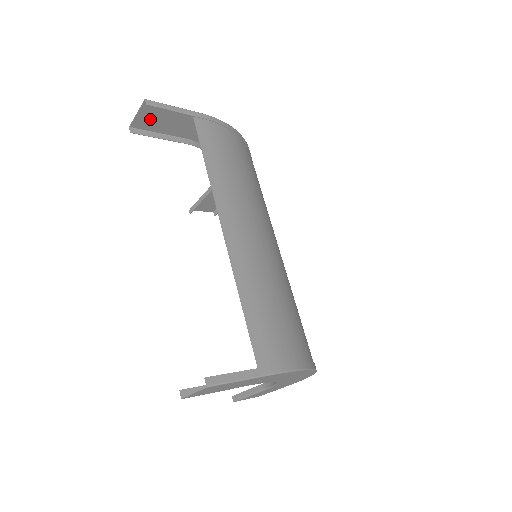
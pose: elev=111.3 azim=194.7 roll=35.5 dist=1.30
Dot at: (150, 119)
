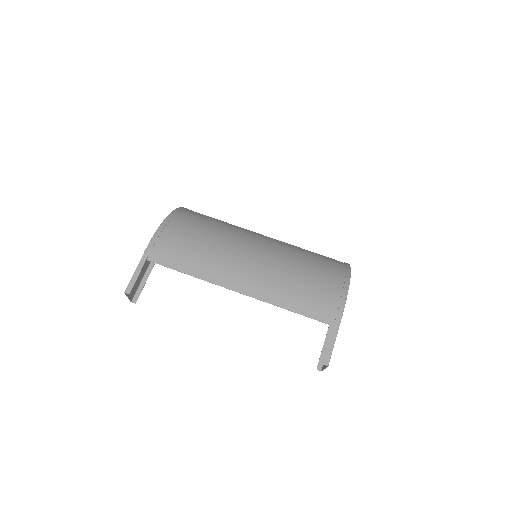
Dot at: (133, 288)
